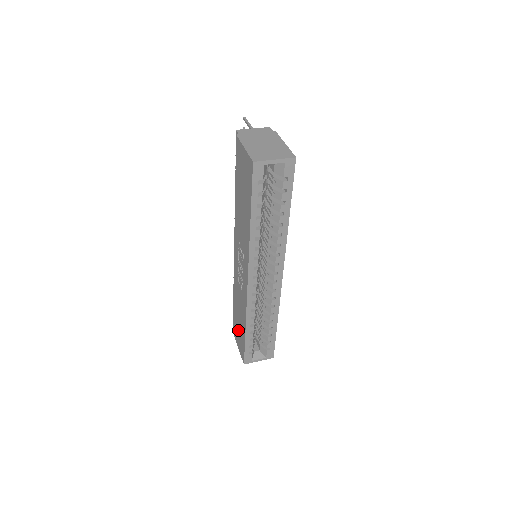
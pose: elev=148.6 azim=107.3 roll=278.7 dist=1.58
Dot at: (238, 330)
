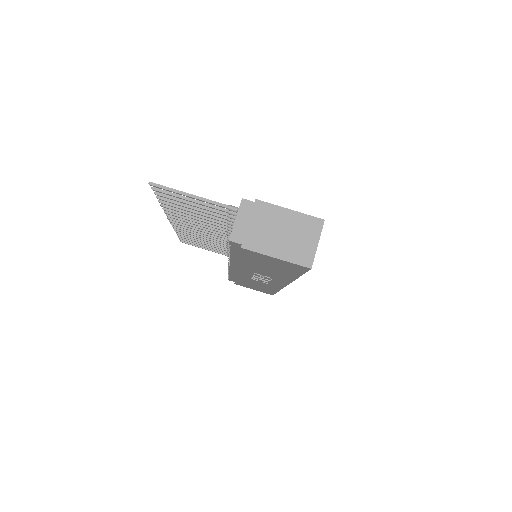
Dot at: occluded
